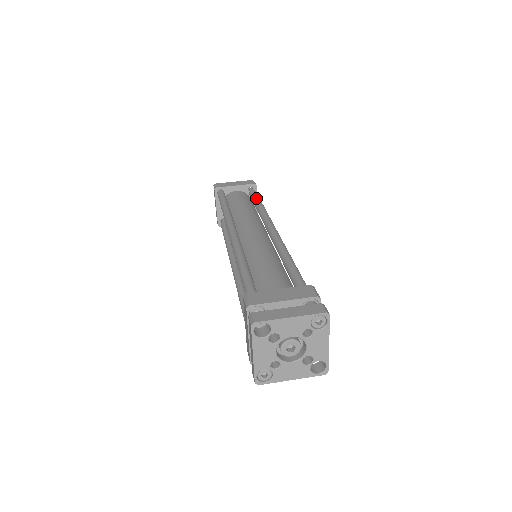
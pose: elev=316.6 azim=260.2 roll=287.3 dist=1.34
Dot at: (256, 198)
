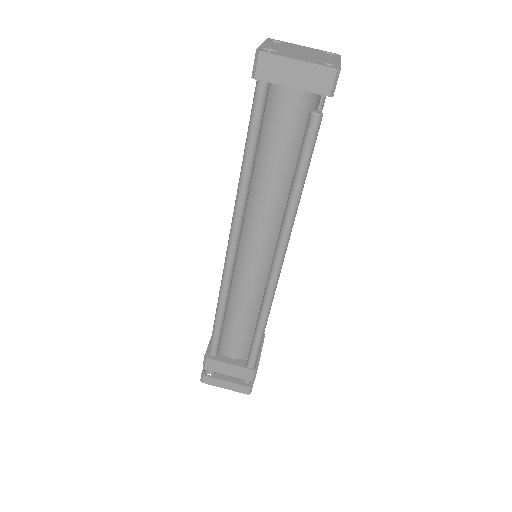
Dot at: (302, 164)
